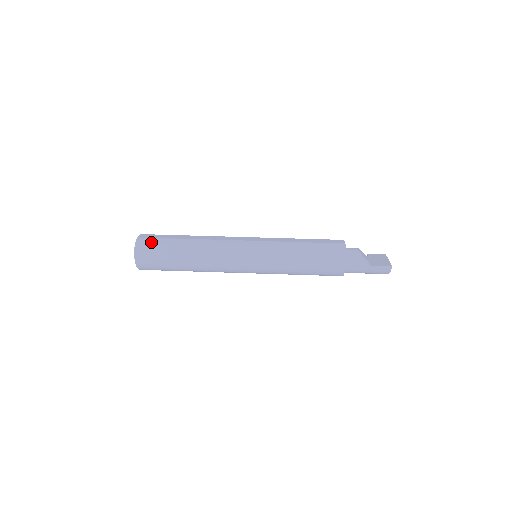
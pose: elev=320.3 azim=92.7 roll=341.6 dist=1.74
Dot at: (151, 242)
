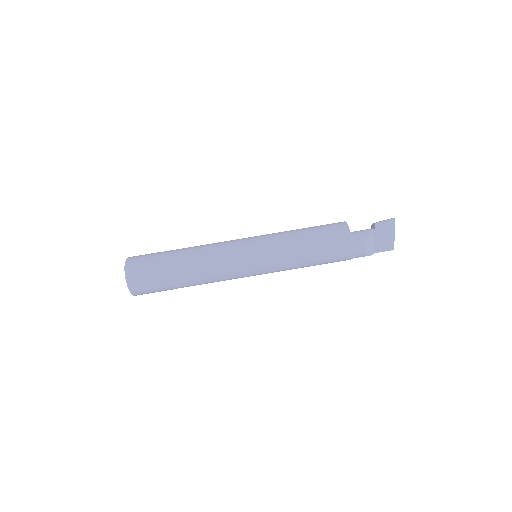
Dot at: (148, 292)
